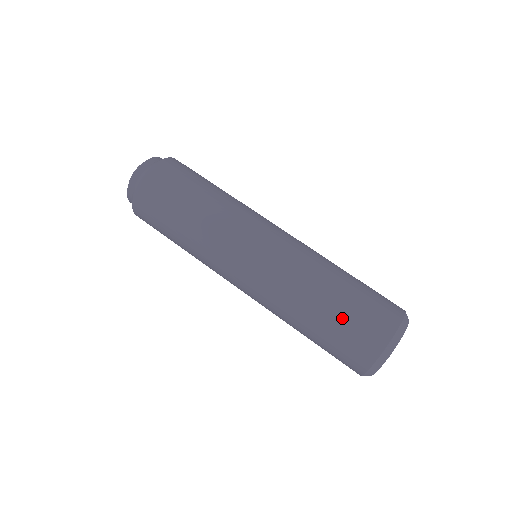
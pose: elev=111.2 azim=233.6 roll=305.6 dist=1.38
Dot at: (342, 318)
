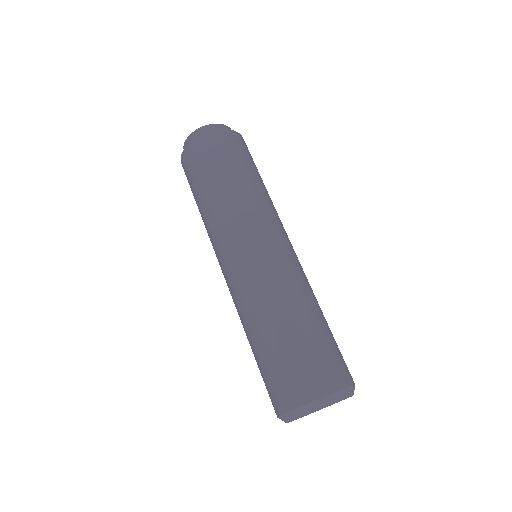
Dot at: (263, 364)
